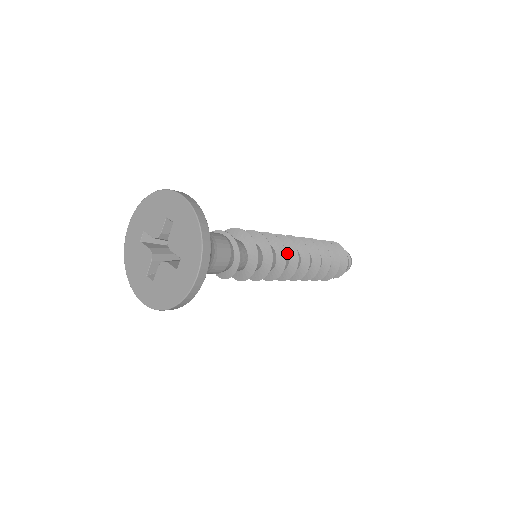
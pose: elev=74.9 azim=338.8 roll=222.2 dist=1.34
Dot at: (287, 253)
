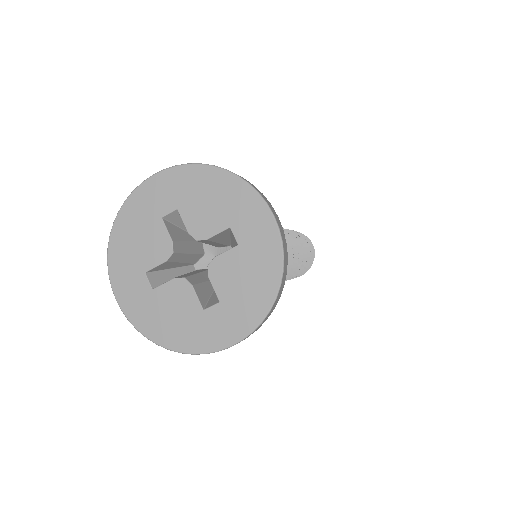
Dot at: occluded
